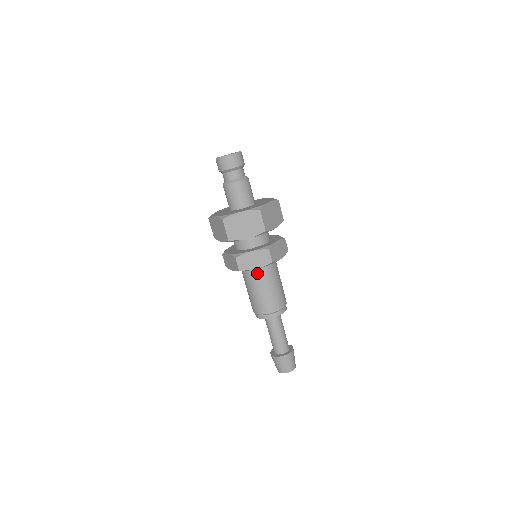
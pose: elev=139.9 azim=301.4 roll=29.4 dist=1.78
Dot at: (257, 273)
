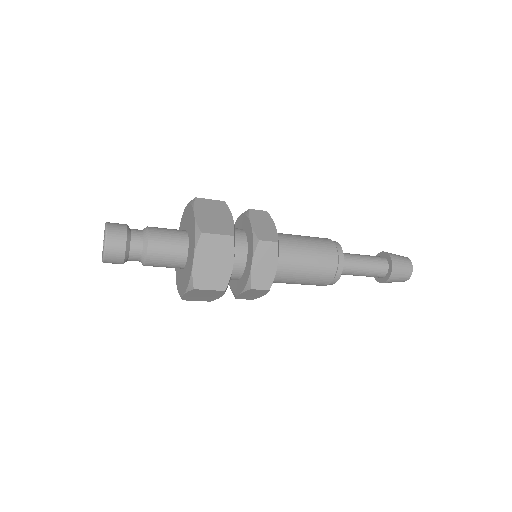
Dot at: (281, 266)
